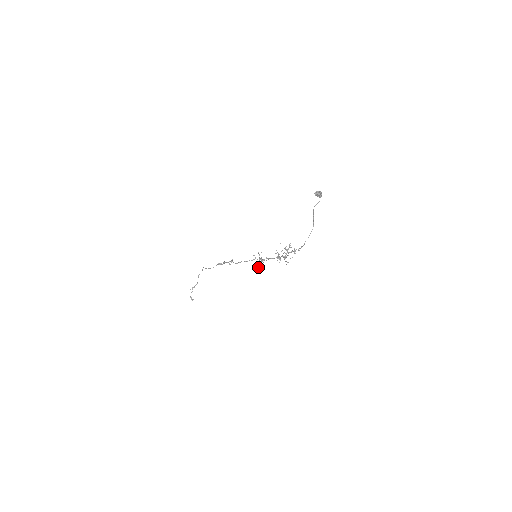
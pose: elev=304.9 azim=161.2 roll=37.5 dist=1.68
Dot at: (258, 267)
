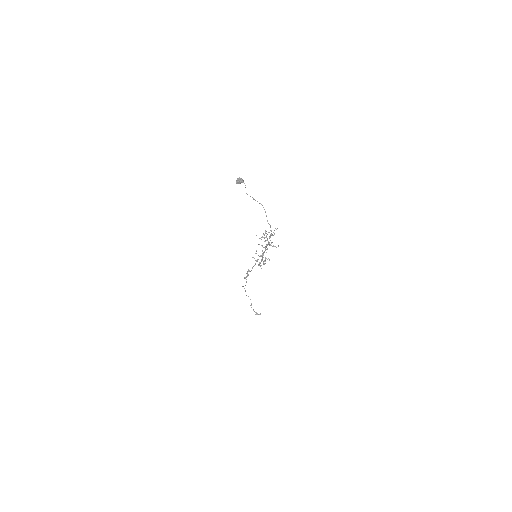
Dot at: (263, 264)
